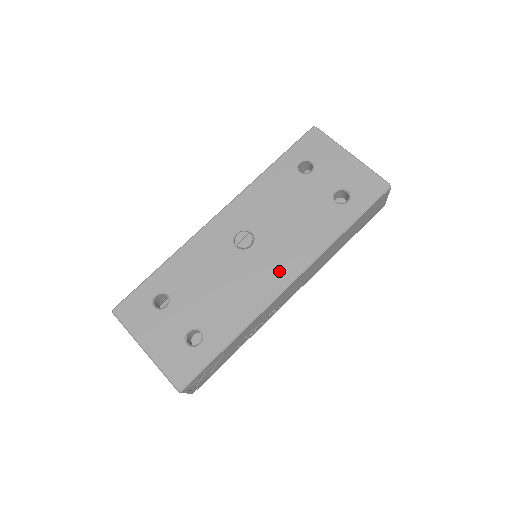
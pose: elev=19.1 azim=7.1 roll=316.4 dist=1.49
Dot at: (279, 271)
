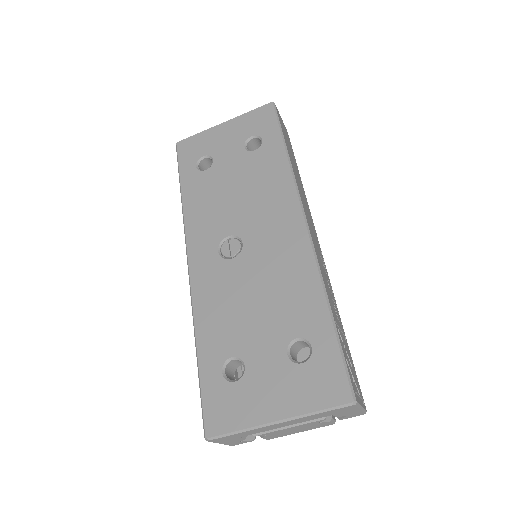
Dot at: (286, 226)
